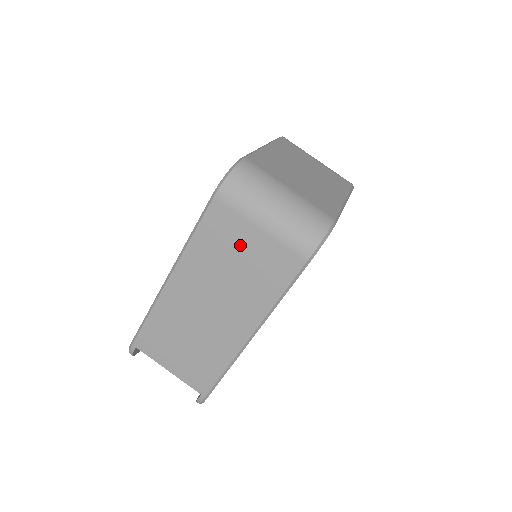
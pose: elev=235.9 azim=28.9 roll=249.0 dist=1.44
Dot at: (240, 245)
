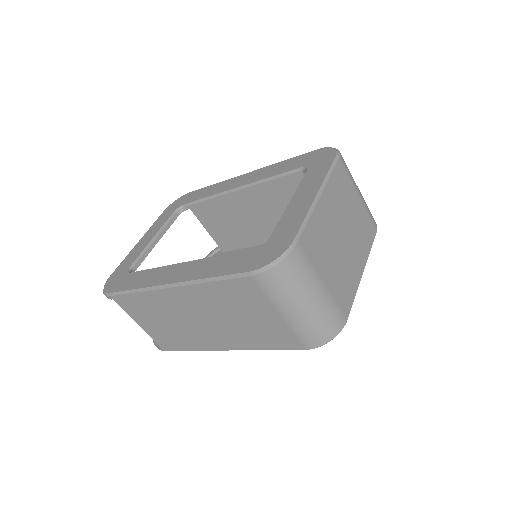
Dot at: (254, 311)
